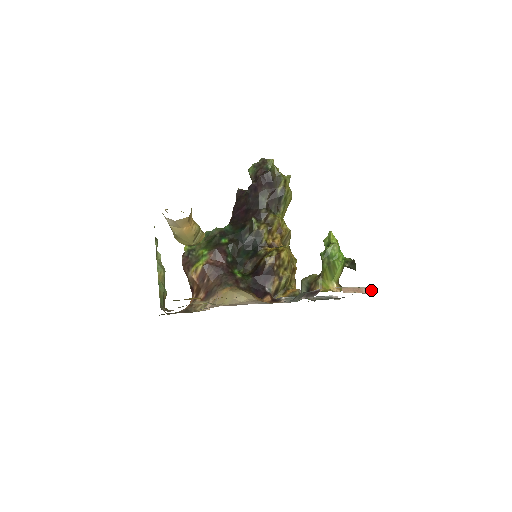
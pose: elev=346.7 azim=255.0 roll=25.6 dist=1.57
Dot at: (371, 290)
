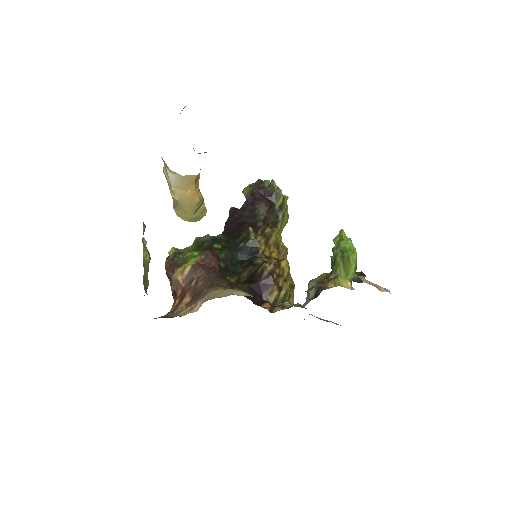
Dot at: (389, 292)
